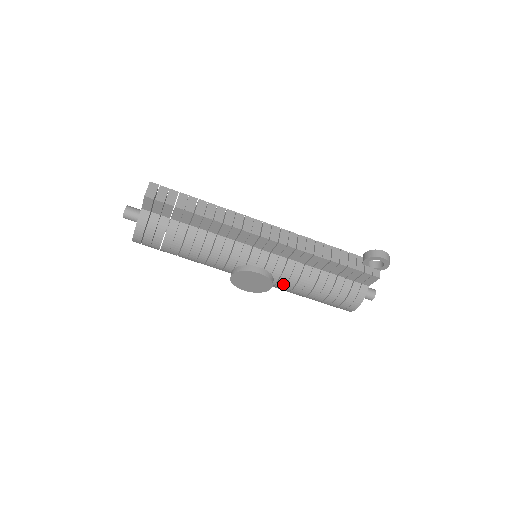
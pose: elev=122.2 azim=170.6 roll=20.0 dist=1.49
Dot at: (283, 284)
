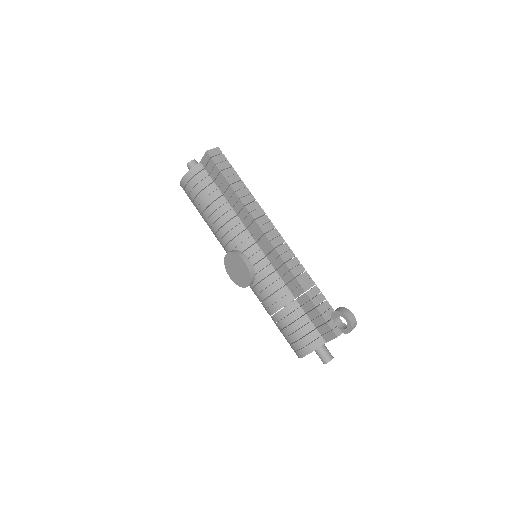
Dot at: (260, 290)
